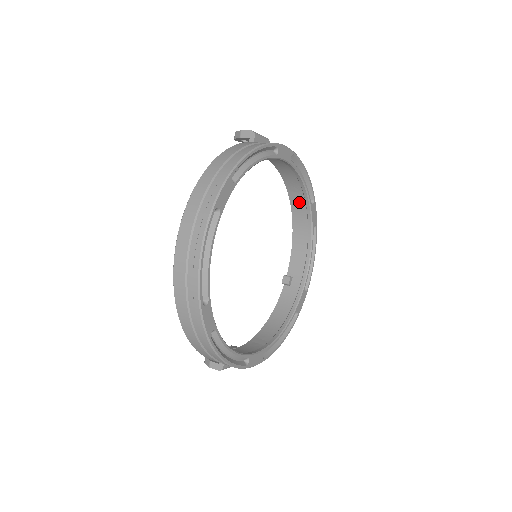
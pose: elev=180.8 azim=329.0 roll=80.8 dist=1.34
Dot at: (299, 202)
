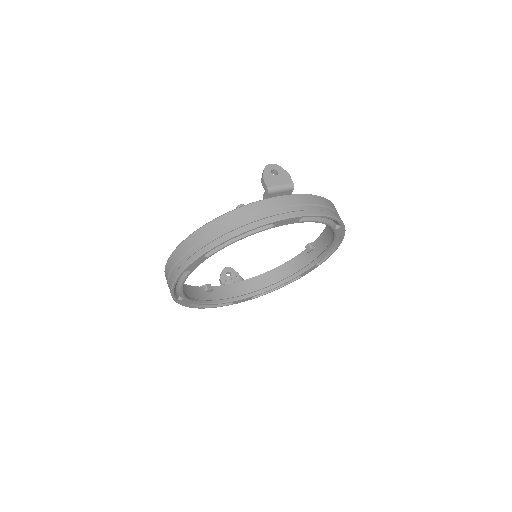
Dot at: occluded
